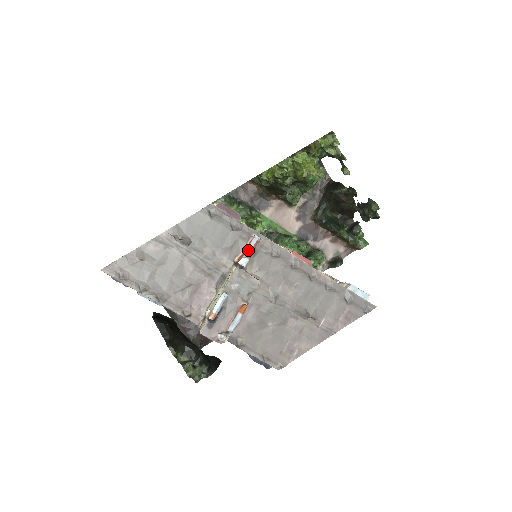
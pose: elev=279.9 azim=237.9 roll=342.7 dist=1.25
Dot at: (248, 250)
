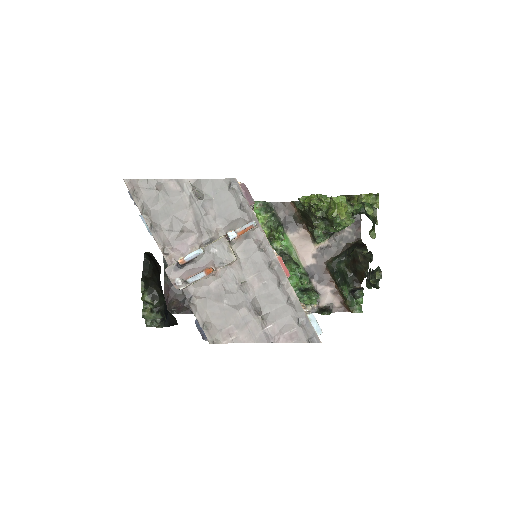
Dot at: (241, 228)
